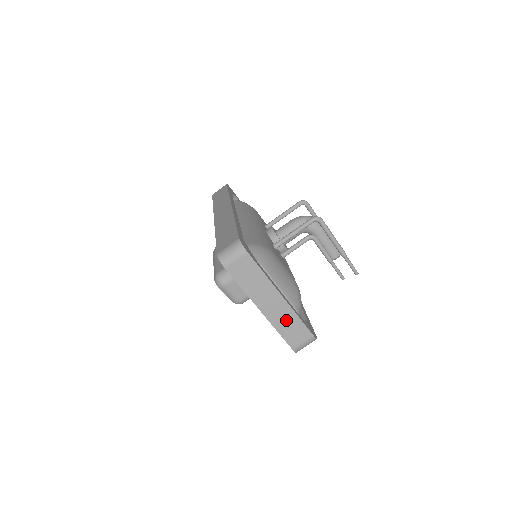
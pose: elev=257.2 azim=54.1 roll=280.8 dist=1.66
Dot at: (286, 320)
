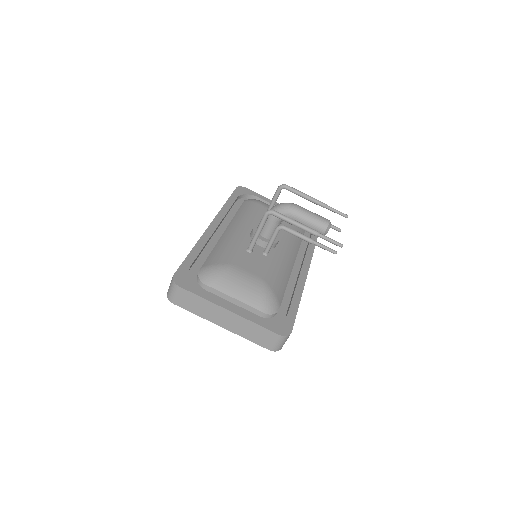
Dot at: (247, 328)
